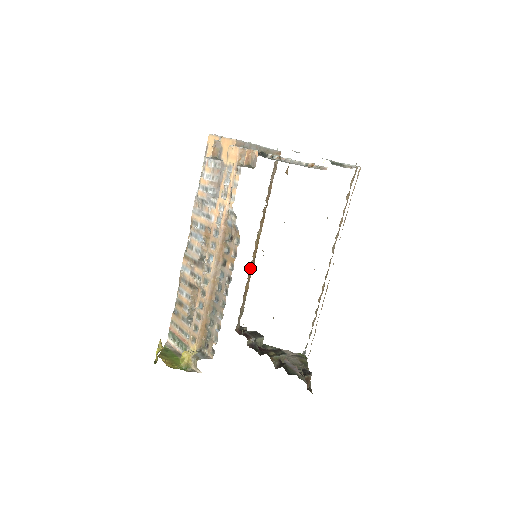
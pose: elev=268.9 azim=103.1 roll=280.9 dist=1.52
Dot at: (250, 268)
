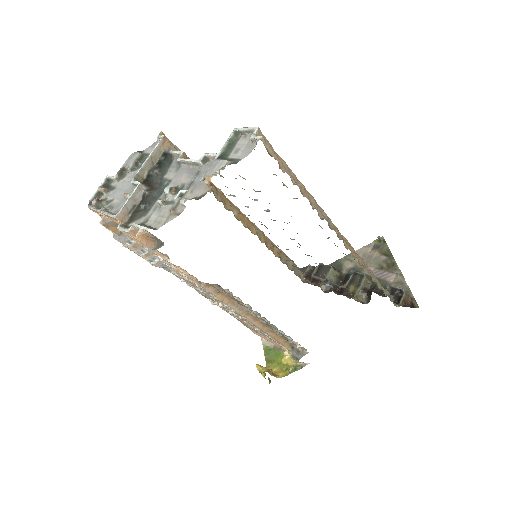
Dot at: (261, 241)
